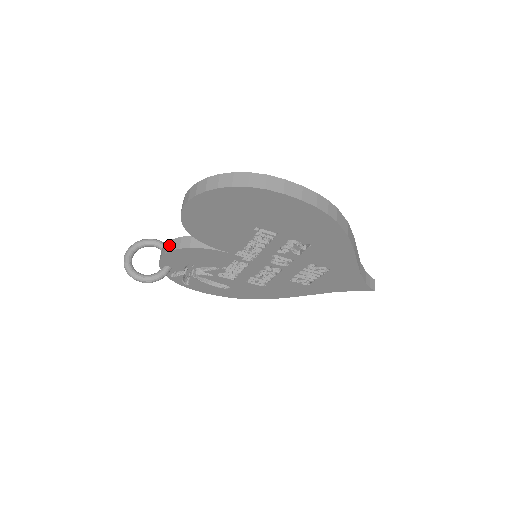
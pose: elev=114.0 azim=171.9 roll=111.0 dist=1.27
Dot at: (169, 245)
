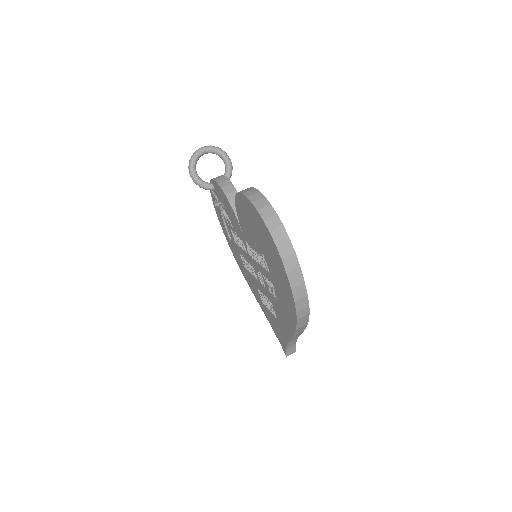
Dot at: (226, 183)
